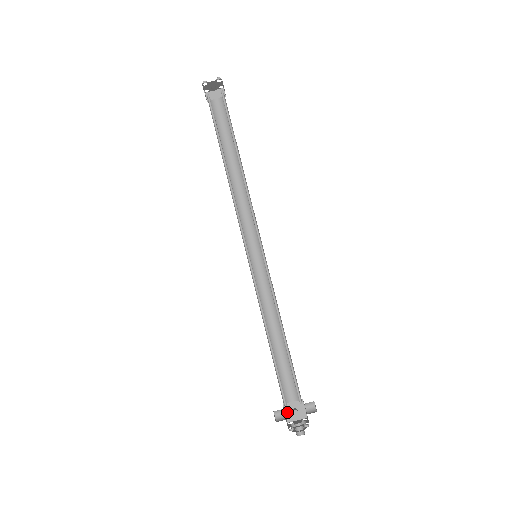
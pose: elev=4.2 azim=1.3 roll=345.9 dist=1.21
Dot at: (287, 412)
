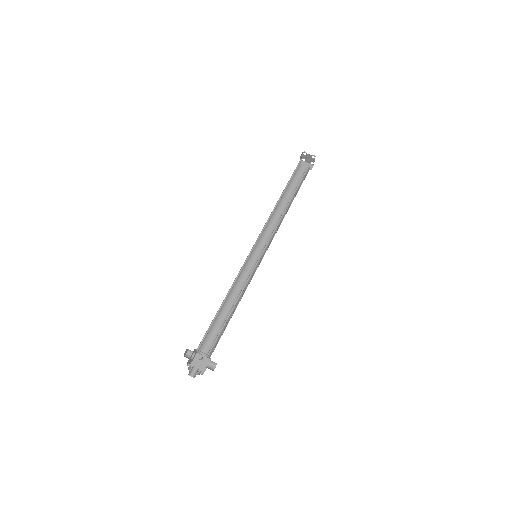
Dot at: (195, 360)
